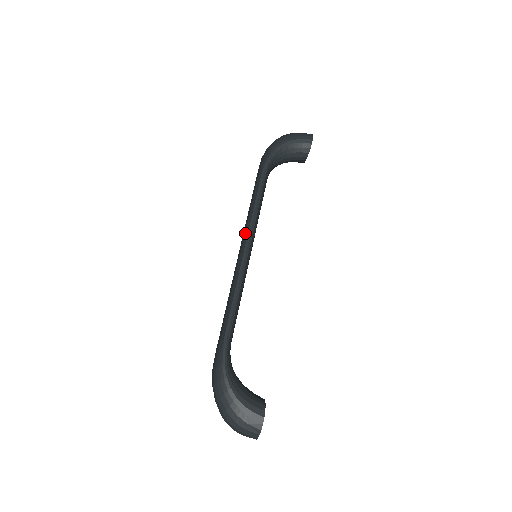
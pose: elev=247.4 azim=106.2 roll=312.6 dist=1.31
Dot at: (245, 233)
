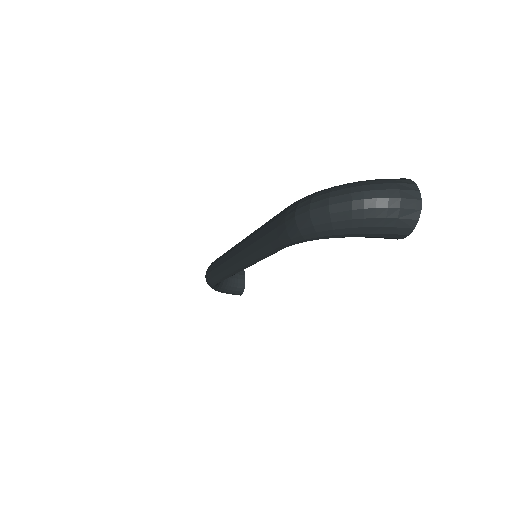
Dot at: (243, 260)
